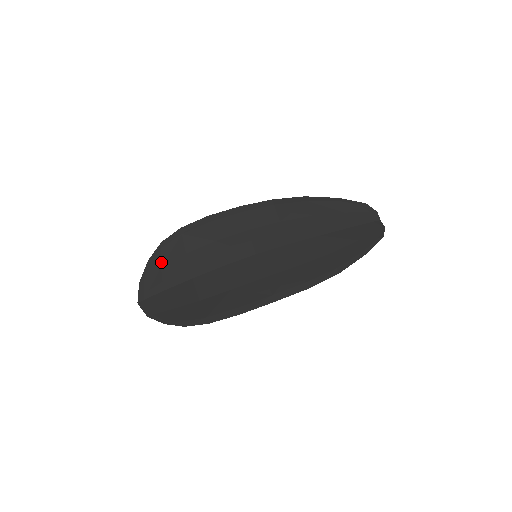
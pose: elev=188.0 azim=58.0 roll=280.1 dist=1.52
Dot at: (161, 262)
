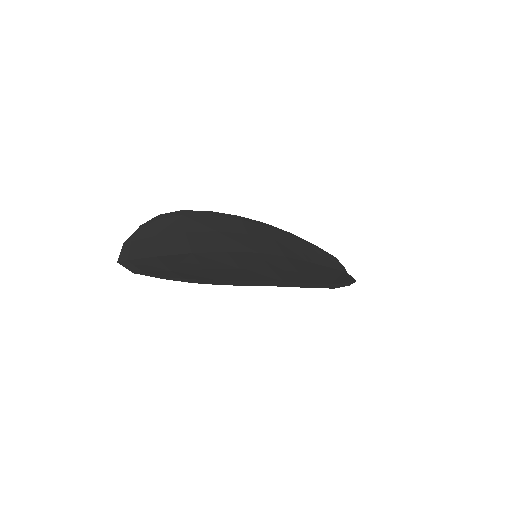
Dot at: (156, 231)
